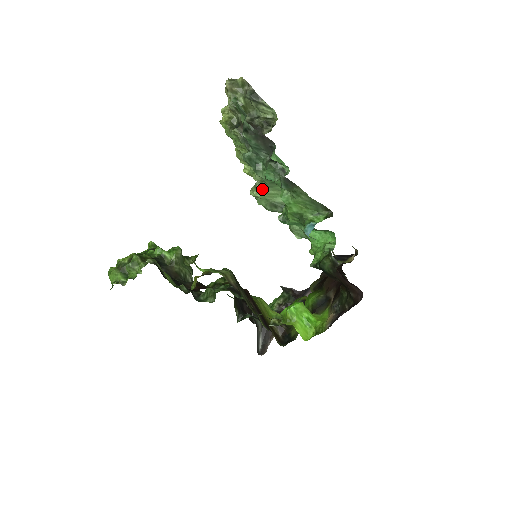
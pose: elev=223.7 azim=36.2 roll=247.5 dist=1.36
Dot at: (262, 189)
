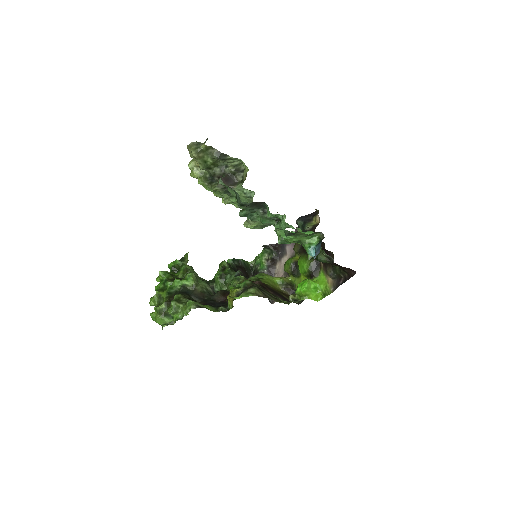
Dot at: (255, 223)
